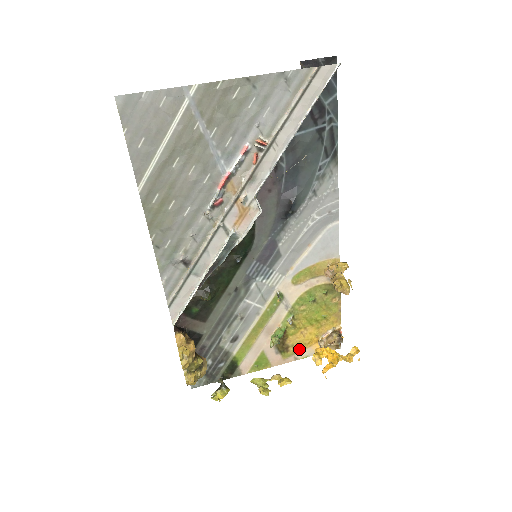
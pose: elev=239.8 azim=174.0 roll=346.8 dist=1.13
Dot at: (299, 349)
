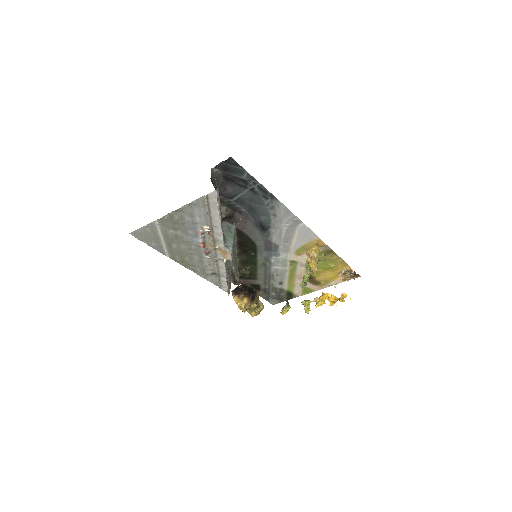
Dot at: (328, 281)
